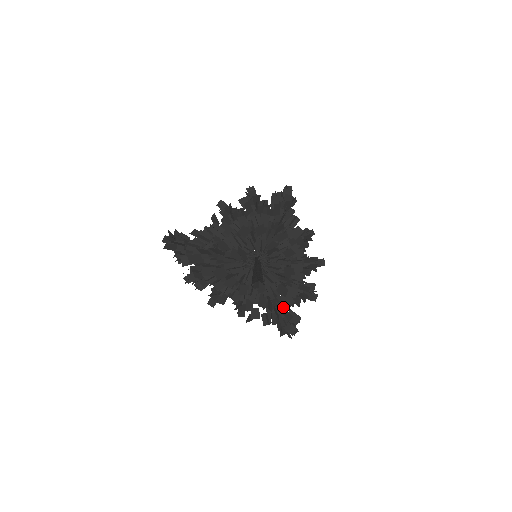
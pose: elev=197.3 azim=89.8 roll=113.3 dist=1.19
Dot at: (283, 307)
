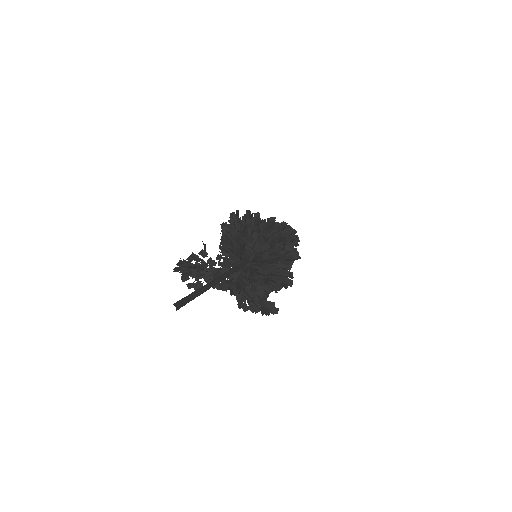
Dot at: (256, 298)
